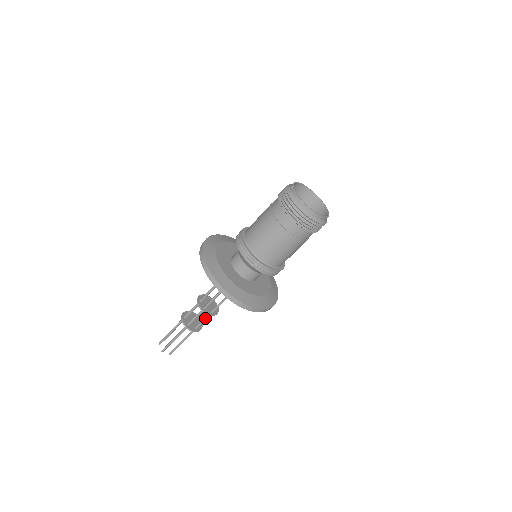
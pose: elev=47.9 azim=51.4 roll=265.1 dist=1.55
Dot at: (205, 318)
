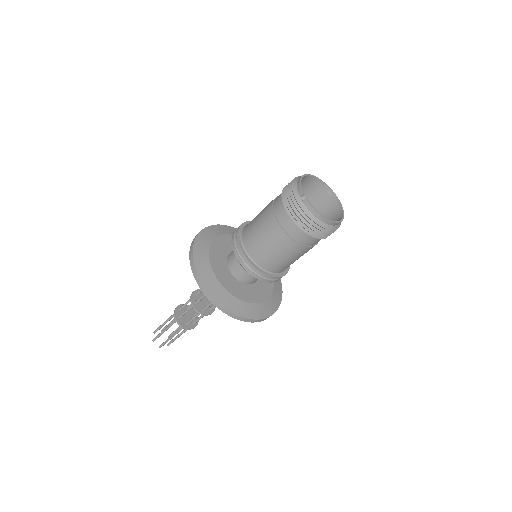
Dot at: occluded
